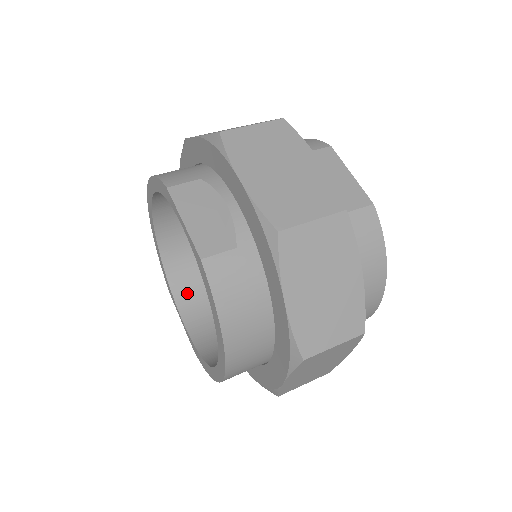
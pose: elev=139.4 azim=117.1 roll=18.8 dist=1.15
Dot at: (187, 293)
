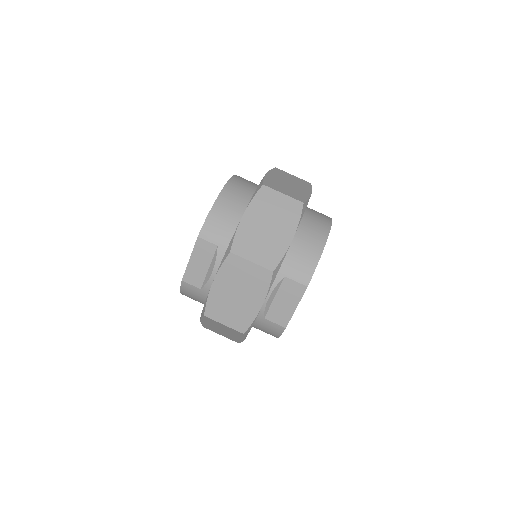
Dot at: occluded
